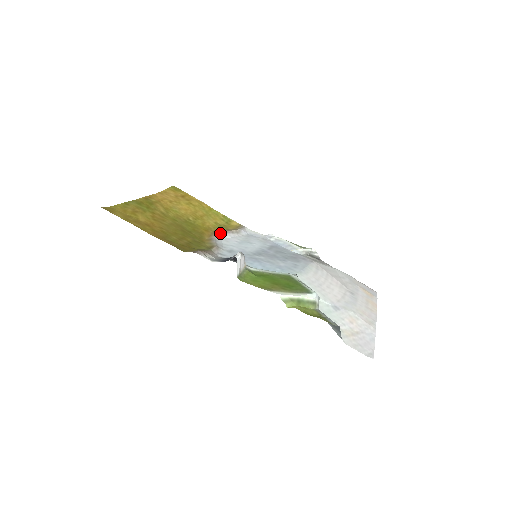
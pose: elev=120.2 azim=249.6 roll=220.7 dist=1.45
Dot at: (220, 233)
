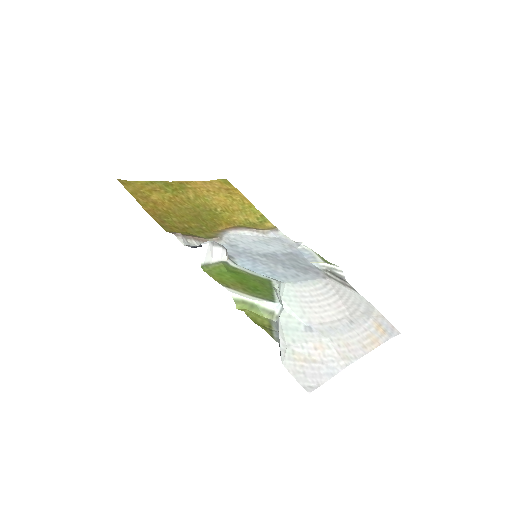
Dot at: (241, 229)
